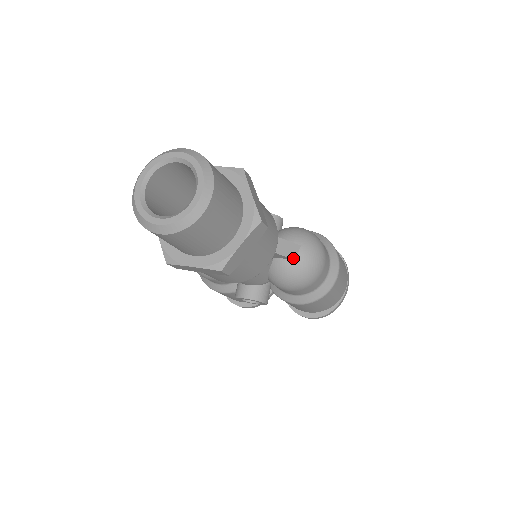
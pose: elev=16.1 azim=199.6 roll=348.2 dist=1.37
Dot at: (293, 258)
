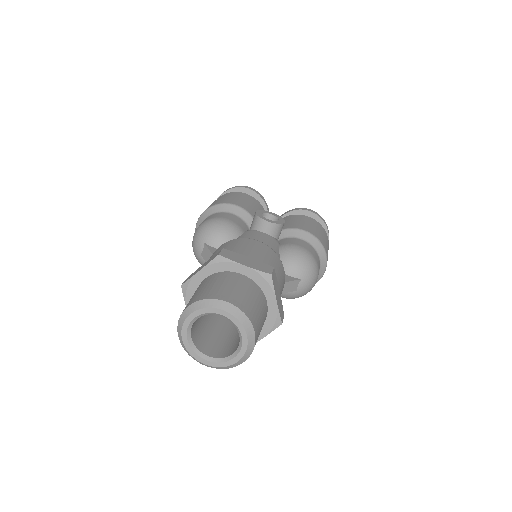
Dot at: (293, 291)
